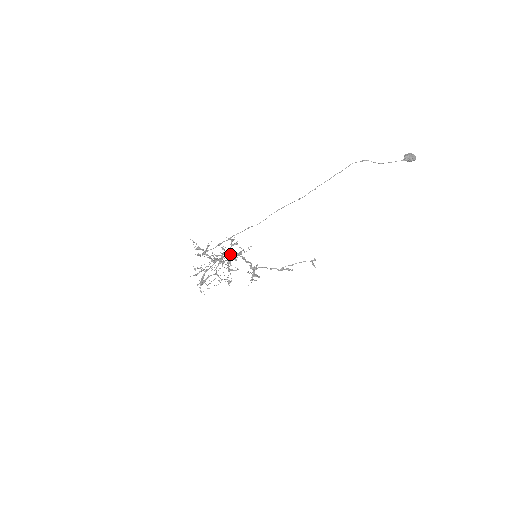
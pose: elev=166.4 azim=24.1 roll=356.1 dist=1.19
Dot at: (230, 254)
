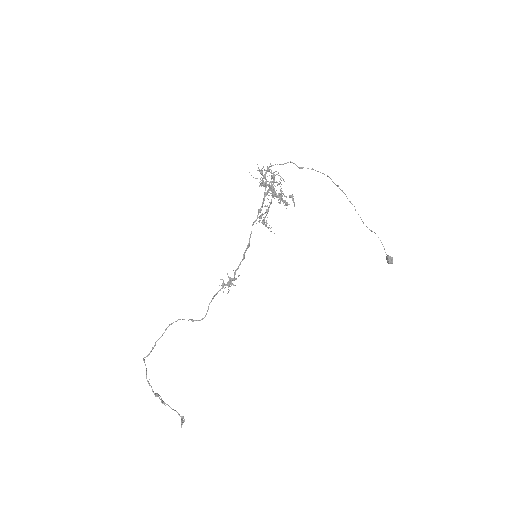
Dot at: (257, 218)
